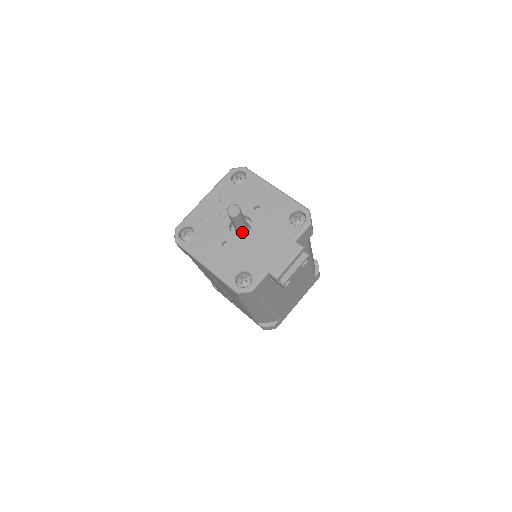
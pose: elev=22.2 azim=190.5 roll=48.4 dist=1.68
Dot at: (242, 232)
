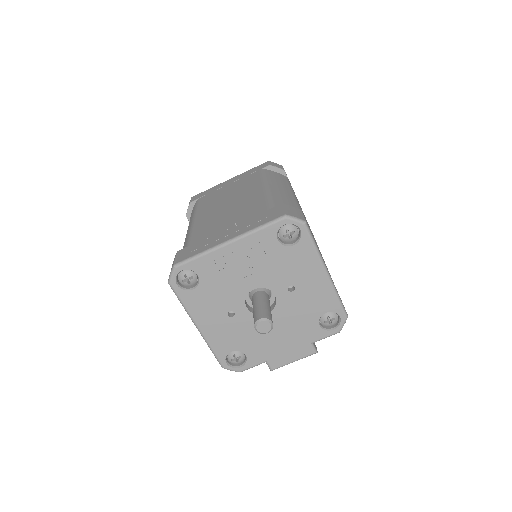
Dot at: occluded
